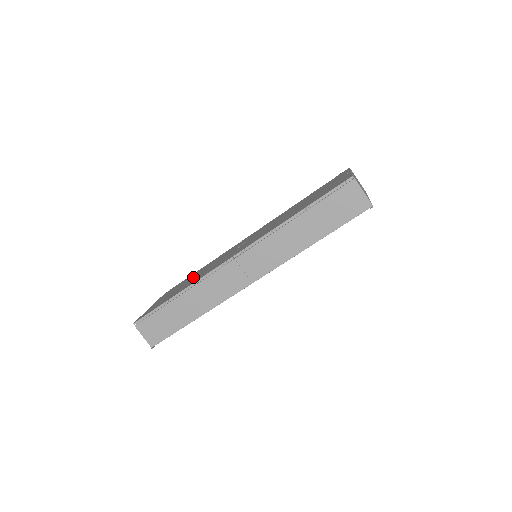
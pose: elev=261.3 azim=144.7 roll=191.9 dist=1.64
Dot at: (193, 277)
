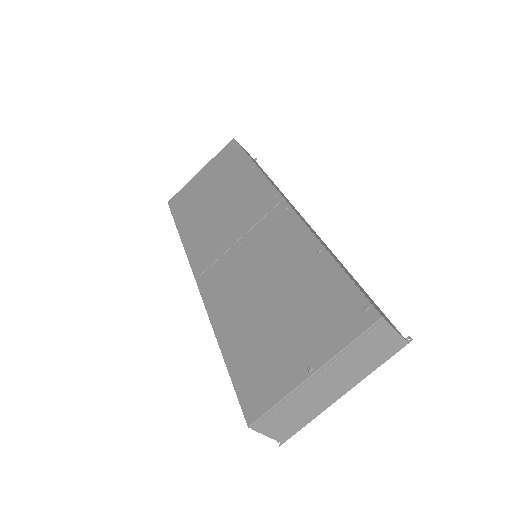
Dot at: (219, 195)
